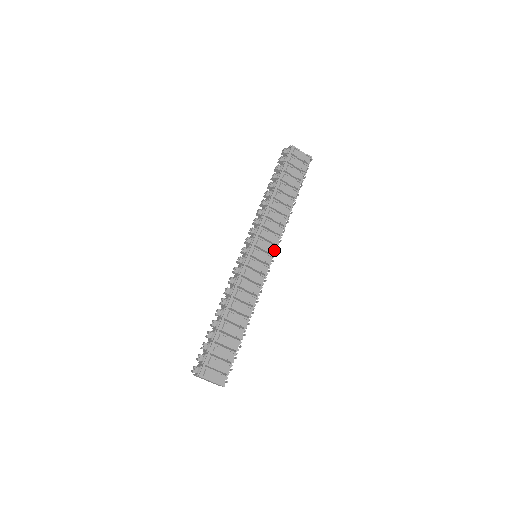
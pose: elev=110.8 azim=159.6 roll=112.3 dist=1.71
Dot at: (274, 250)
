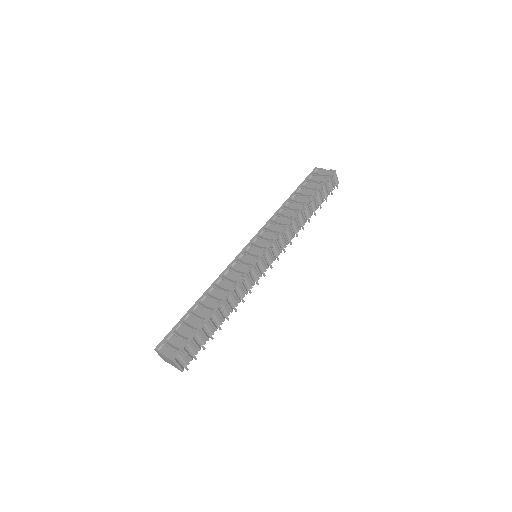
Dot at: (270, 245)
